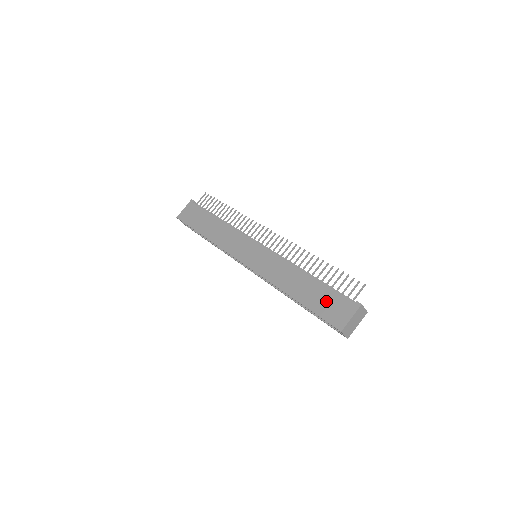
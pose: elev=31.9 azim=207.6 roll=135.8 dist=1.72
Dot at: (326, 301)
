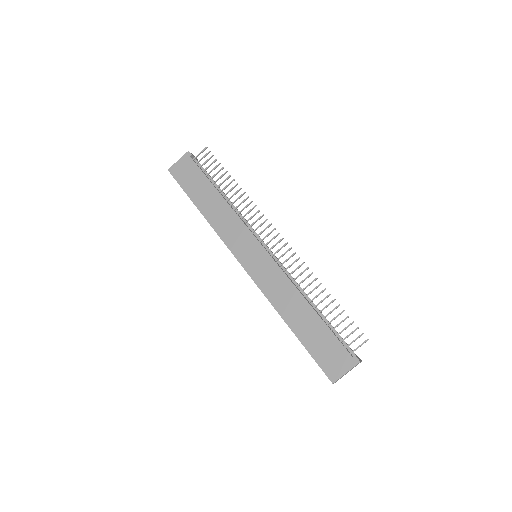
Dot at: (324, 345)
